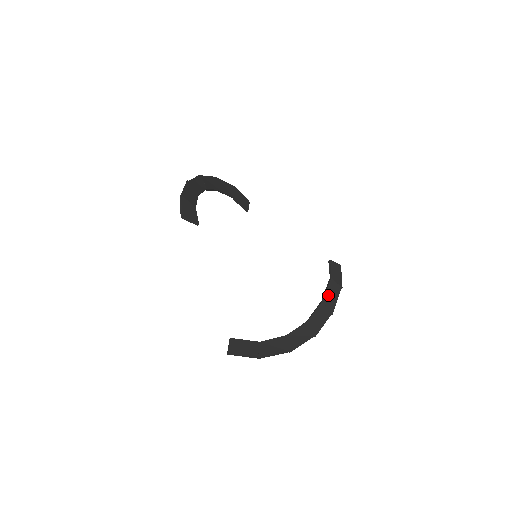
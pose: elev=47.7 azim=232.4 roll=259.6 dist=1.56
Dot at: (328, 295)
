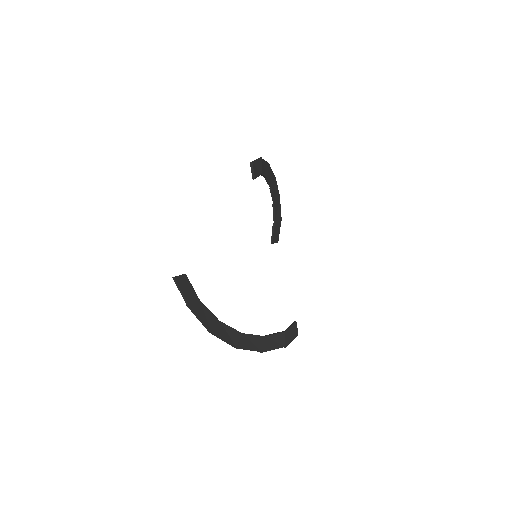
Dot at: (272, 338)
